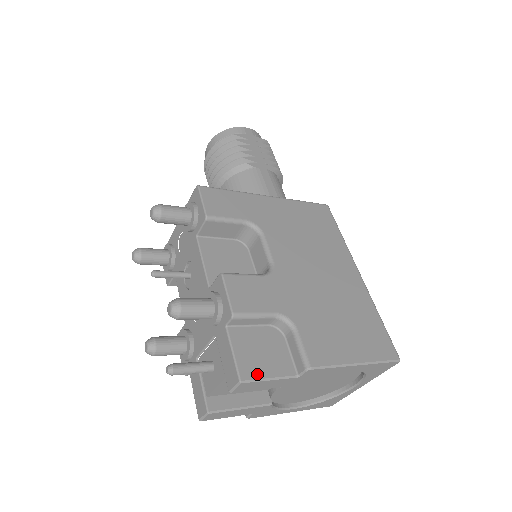
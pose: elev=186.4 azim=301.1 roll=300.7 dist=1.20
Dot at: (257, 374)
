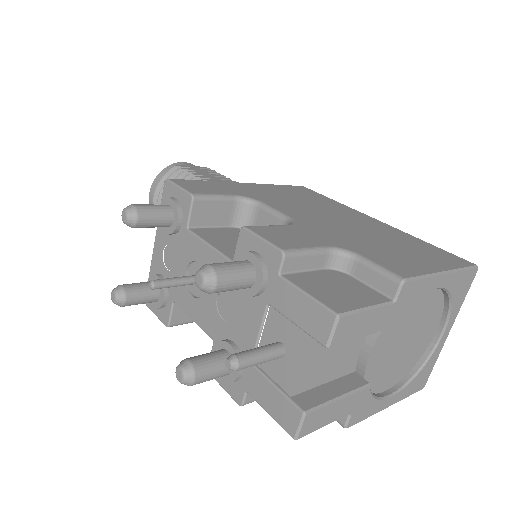
Dot at: (350, 306)
